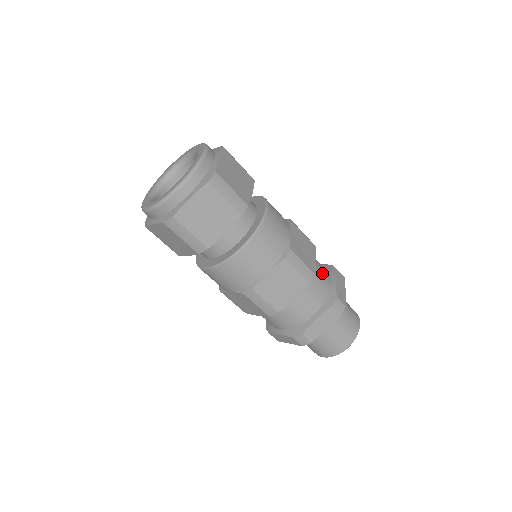
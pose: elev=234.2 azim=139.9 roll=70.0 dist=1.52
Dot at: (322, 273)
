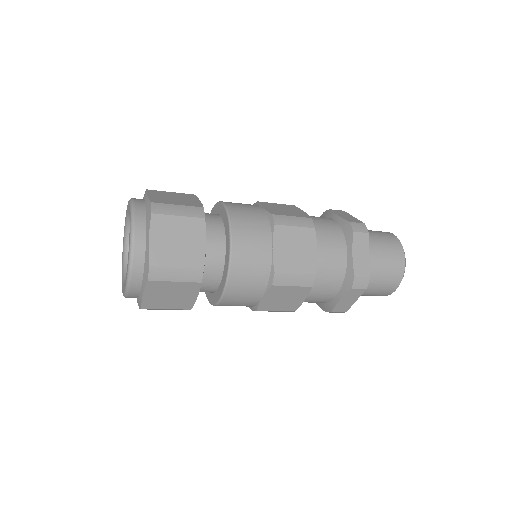
Dot at: (321, 295)
